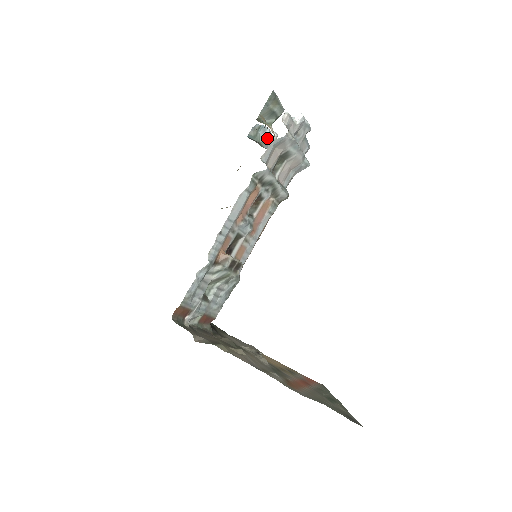
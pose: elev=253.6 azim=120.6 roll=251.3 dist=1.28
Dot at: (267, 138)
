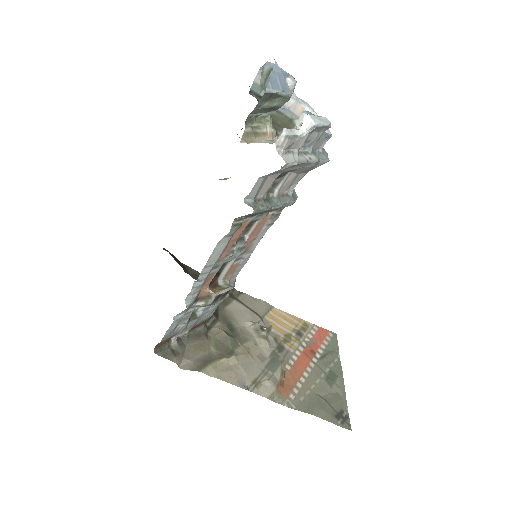
Dot at: occluded
